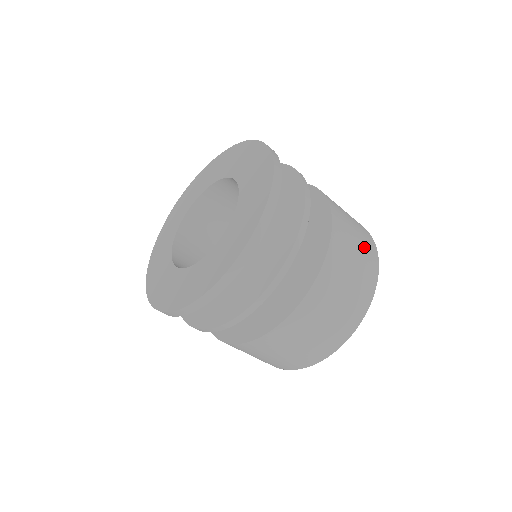
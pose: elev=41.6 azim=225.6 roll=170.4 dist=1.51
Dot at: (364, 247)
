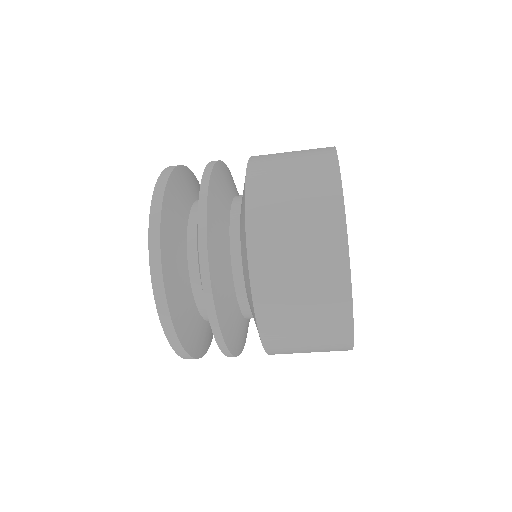
Dot at: occluded
